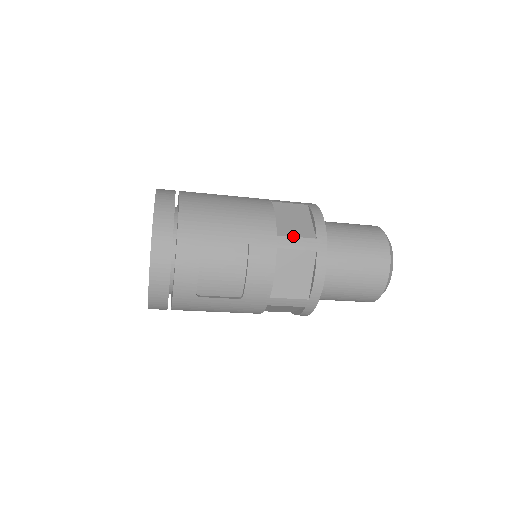
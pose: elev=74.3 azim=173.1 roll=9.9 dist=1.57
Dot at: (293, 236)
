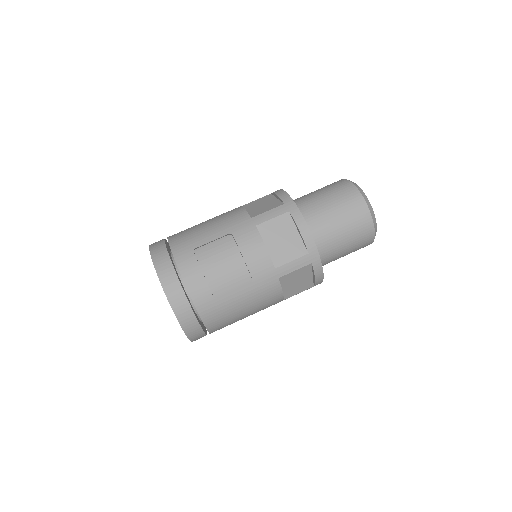
Dot at: (264, 212)
